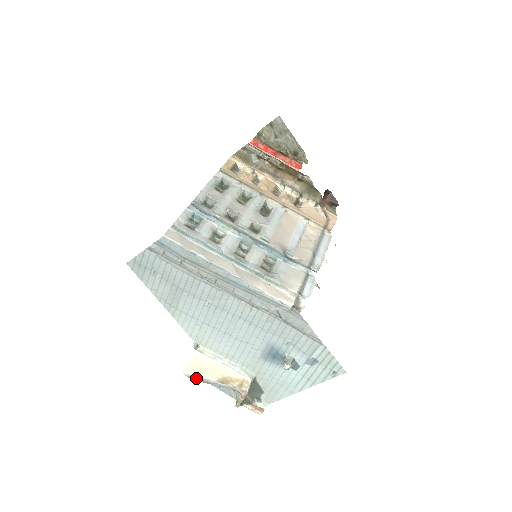
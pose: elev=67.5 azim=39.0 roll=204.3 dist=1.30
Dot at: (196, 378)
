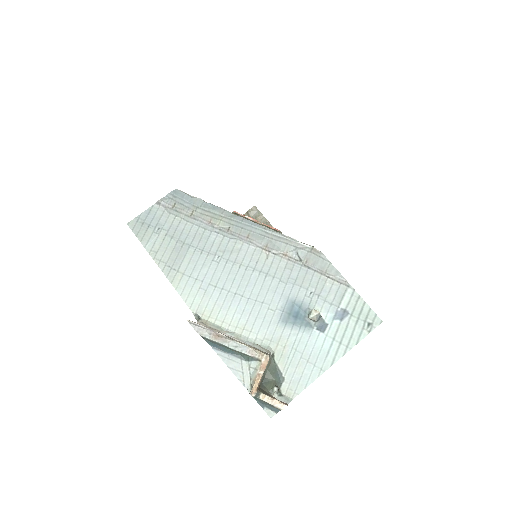
Dot at: (204, 330)
